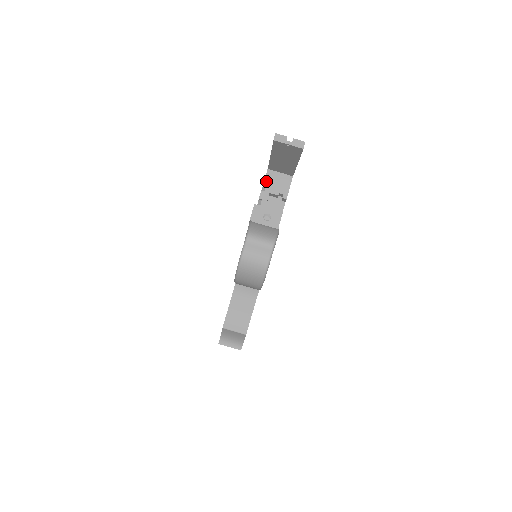
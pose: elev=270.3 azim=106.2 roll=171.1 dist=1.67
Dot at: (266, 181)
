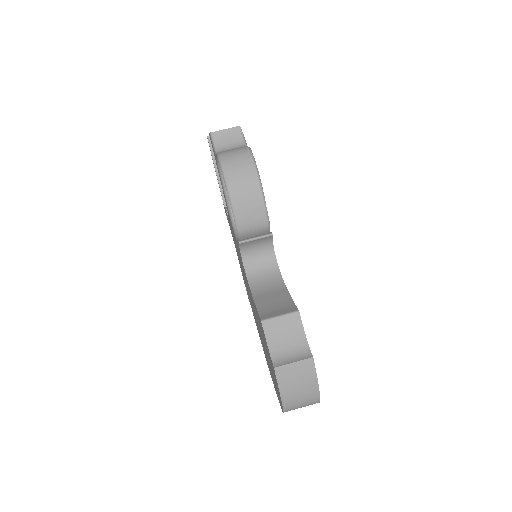
Dot at: occluded
